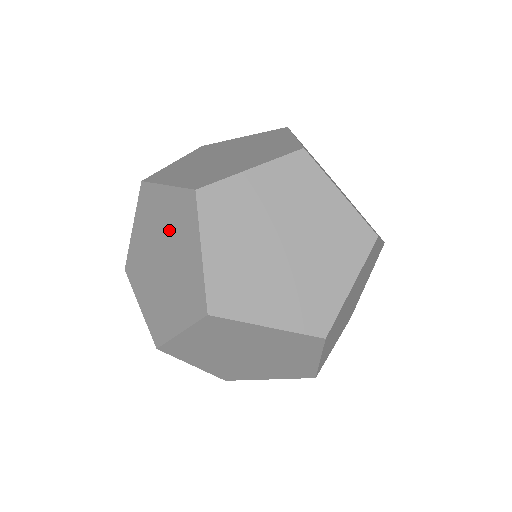
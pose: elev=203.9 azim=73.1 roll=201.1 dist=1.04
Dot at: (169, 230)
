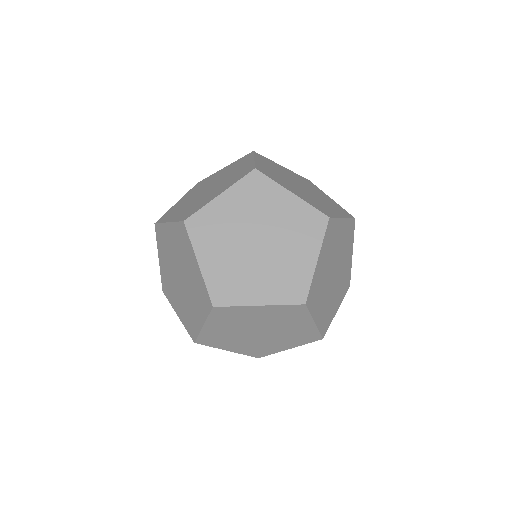
Dot at: (281, 226)
